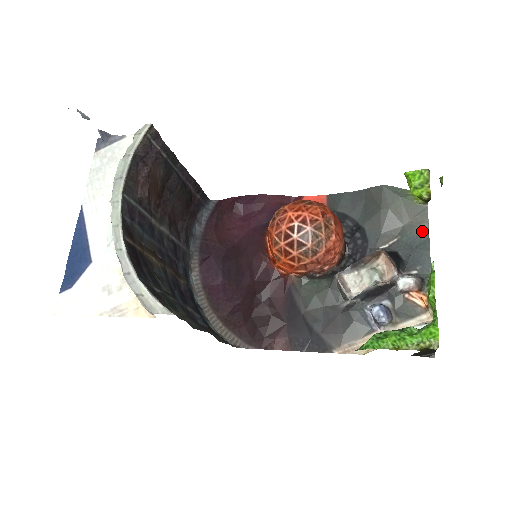
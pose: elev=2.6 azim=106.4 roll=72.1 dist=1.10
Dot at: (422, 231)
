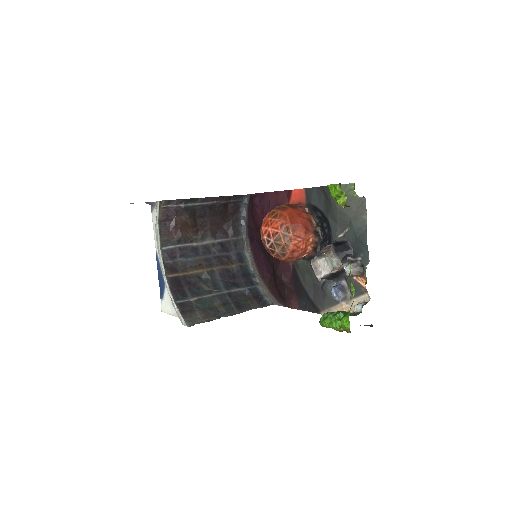
Dot at: (362, 223)
